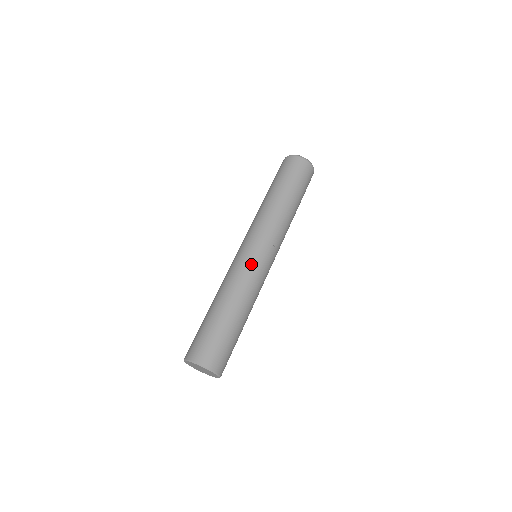
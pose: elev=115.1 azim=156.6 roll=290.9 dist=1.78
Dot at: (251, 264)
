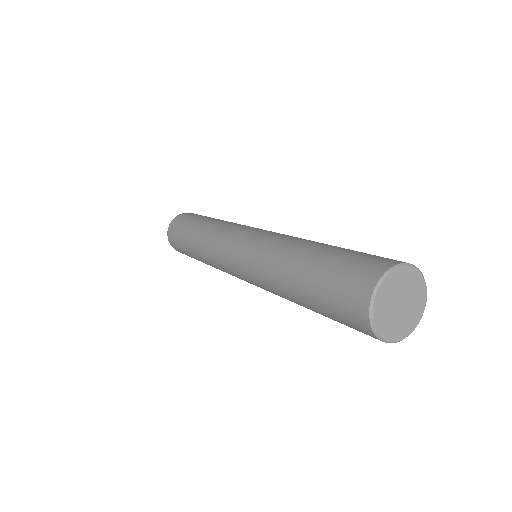
Dot at: occluded
